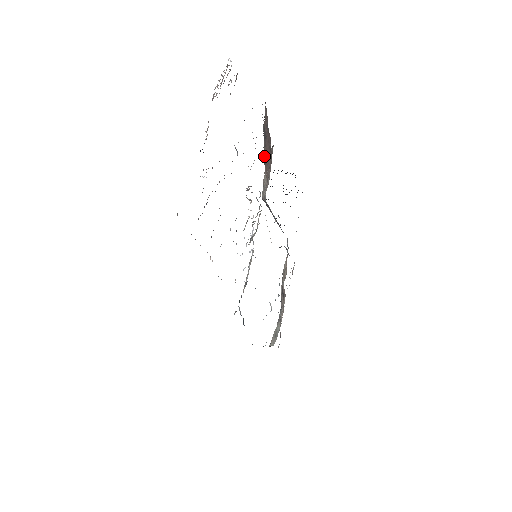
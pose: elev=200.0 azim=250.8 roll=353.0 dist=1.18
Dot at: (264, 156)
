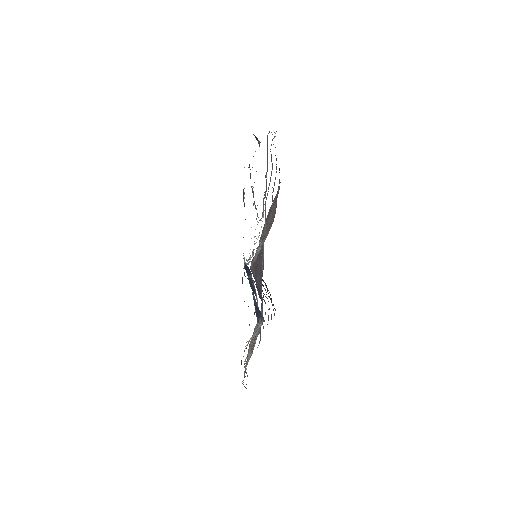
Dot at: (261, 236)
